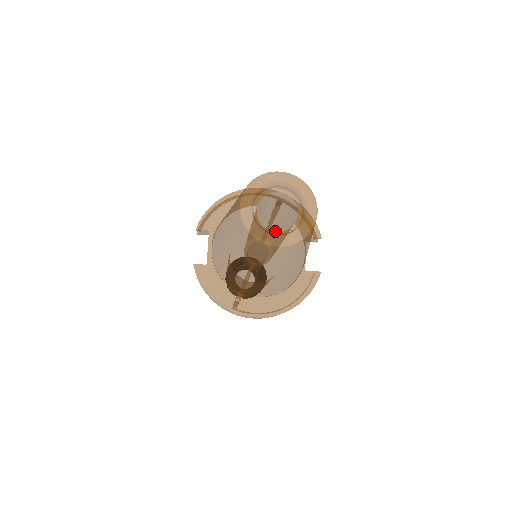
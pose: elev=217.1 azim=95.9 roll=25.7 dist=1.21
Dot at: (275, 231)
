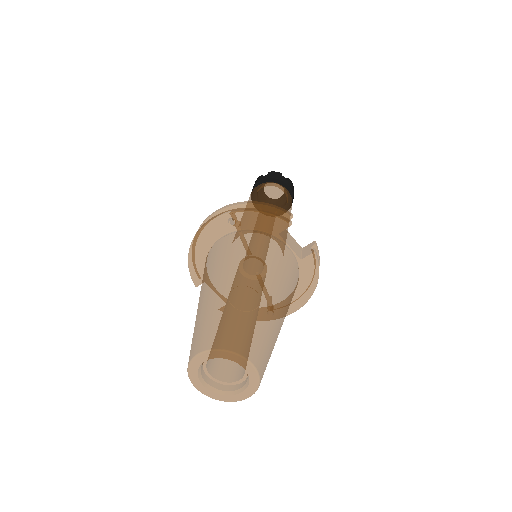
Dot at: occluded
